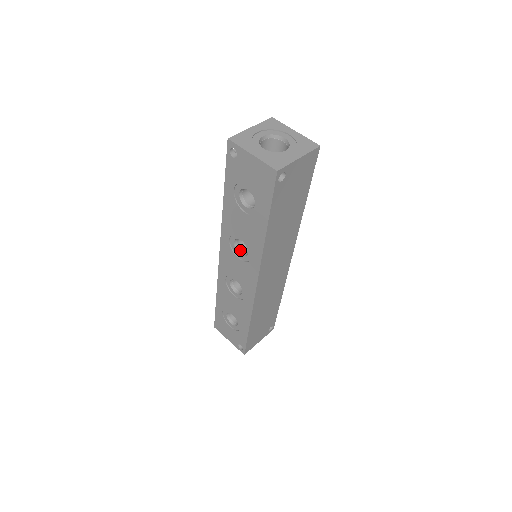
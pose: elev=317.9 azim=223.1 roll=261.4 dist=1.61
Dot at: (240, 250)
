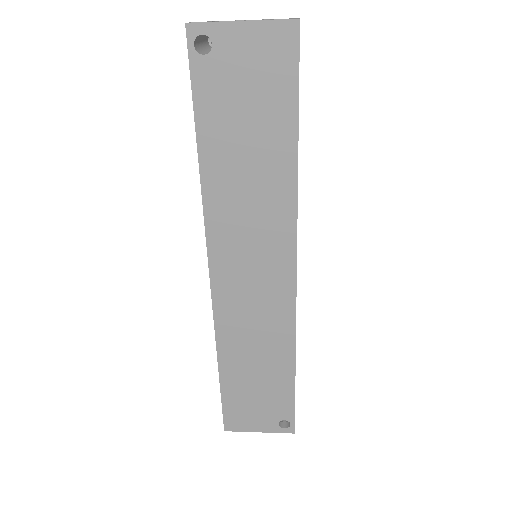
Dot at: occluded
